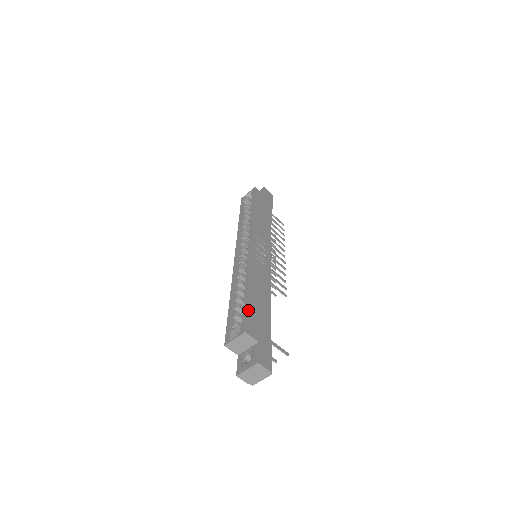
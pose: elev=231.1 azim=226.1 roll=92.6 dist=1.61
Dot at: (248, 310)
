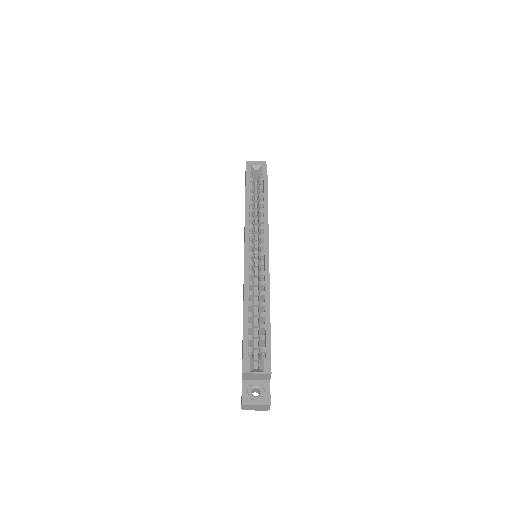
Dot at: occluded
